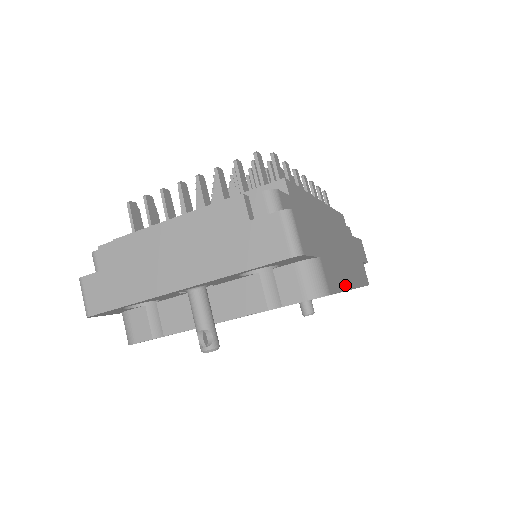
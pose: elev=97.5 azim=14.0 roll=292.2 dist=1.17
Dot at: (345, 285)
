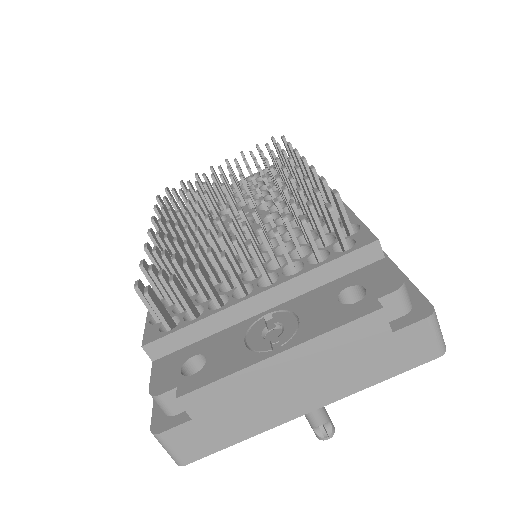
Dot at: occluded
